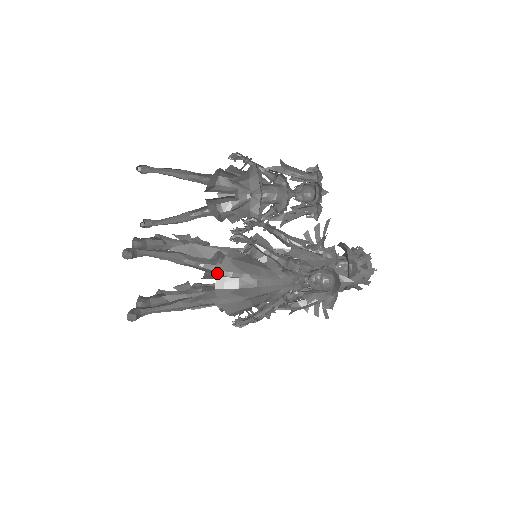
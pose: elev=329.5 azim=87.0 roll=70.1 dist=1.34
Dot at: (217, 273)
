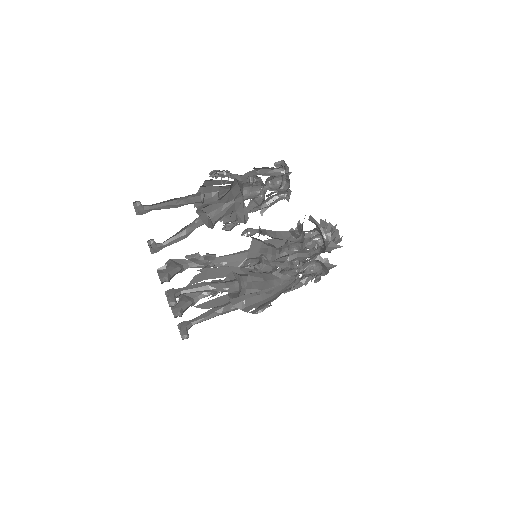
Dot at: (243, 294)
